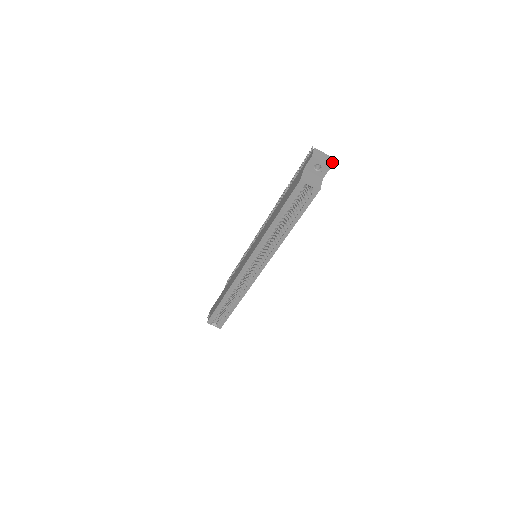
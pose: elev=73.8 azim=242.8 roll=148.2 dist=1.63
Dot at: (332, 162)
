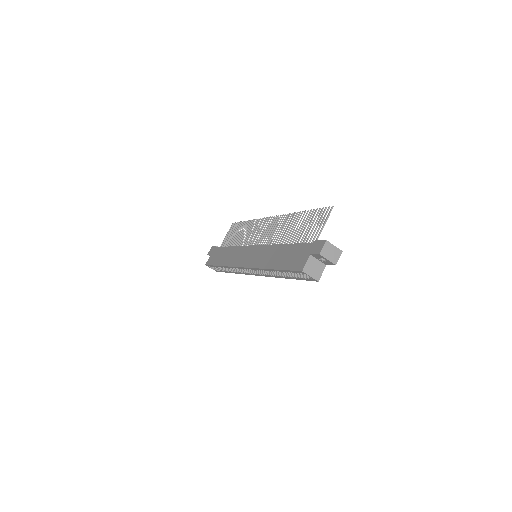
Dot at: occluded
